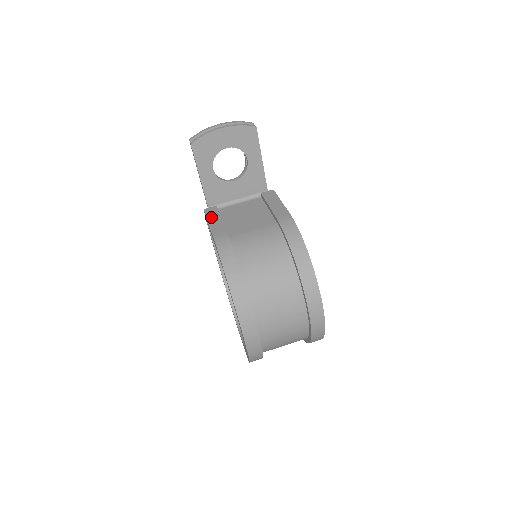
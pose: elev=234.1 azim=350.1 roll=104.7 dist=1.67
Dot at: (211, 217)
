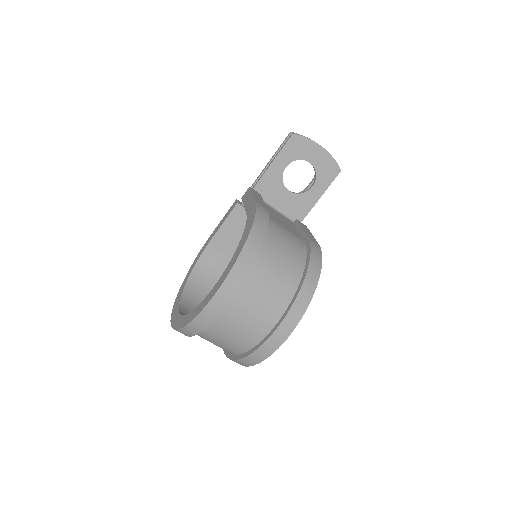
Dot at: (256, 194)
